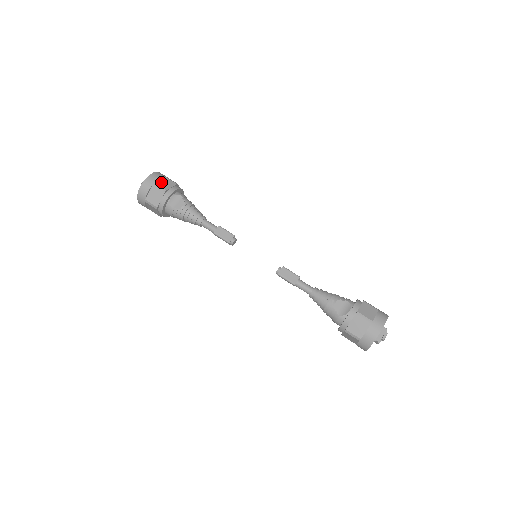
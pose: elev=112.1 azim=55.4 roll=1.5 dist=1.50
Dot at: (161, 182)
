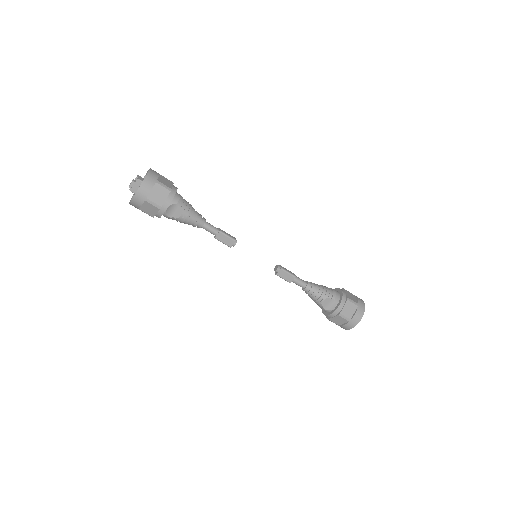
Dot at: (153, 194)
